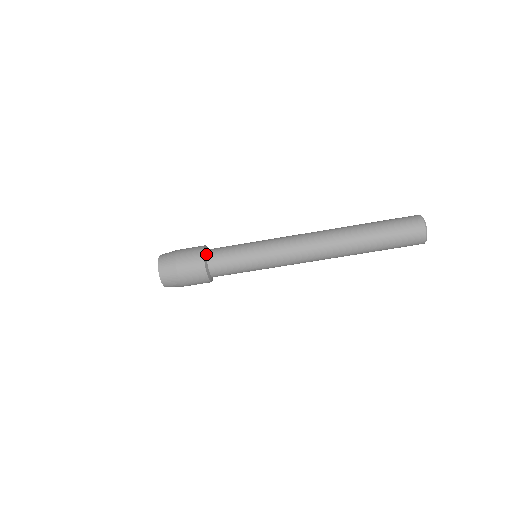
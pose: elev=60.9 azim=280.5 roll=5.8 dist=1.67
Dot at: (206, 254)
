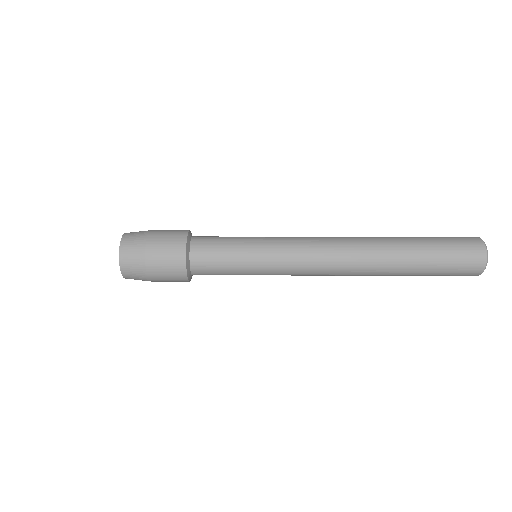
Dot at: (191, 236)
